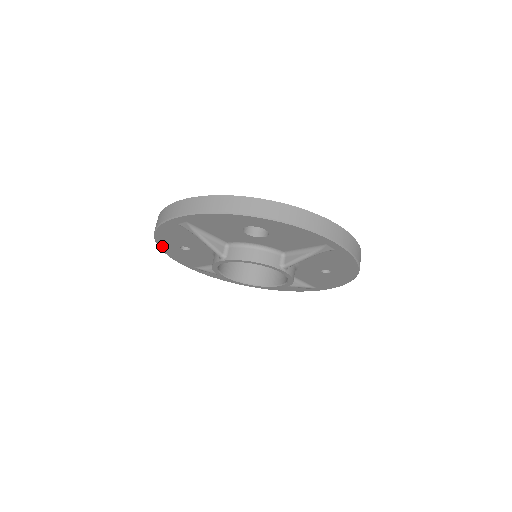
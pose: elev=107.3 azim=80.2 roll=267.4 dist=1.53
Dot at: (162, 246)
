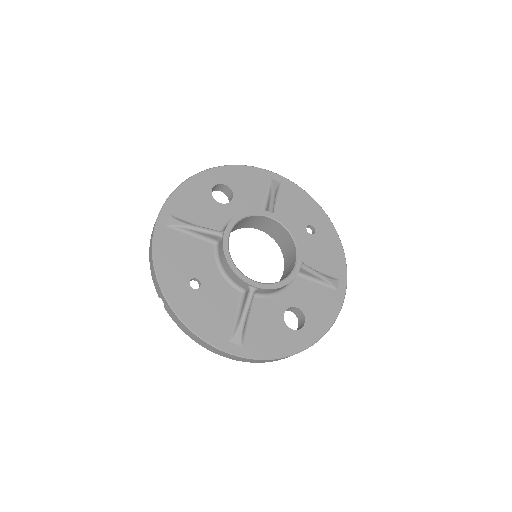
Dot at: (173, 301)
